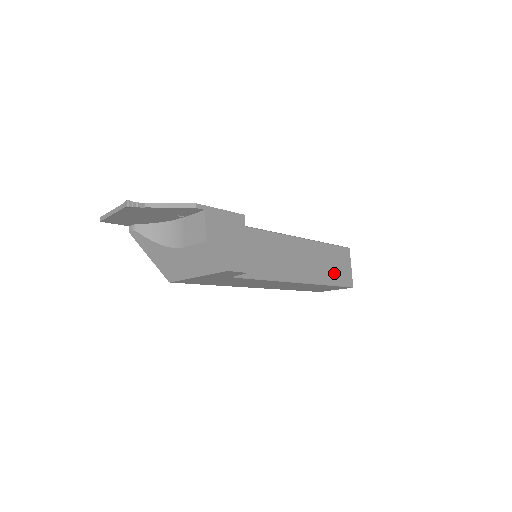
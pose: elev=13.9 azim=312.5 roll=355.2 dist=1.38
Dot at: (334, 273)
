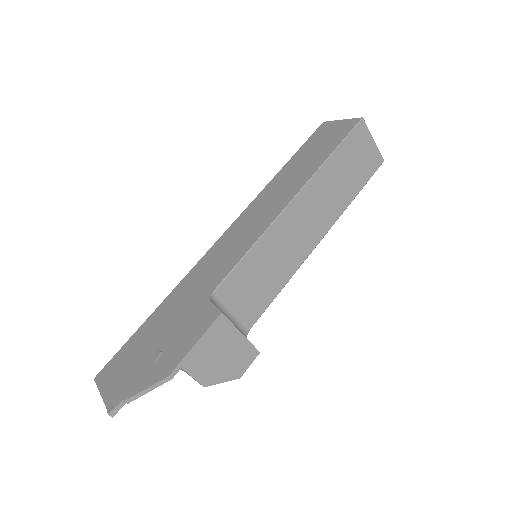
Dot at: (354, 178)
